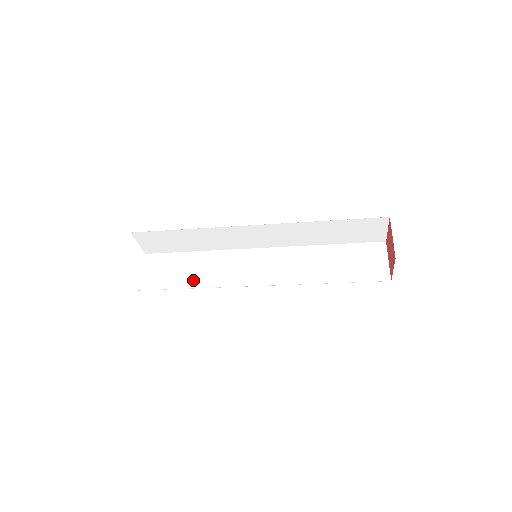
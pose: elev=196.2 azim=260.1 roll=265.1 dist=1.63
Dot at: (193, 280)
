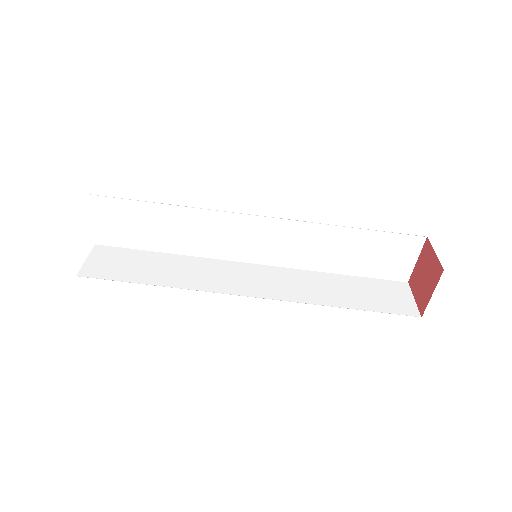
Dot at: occluded
